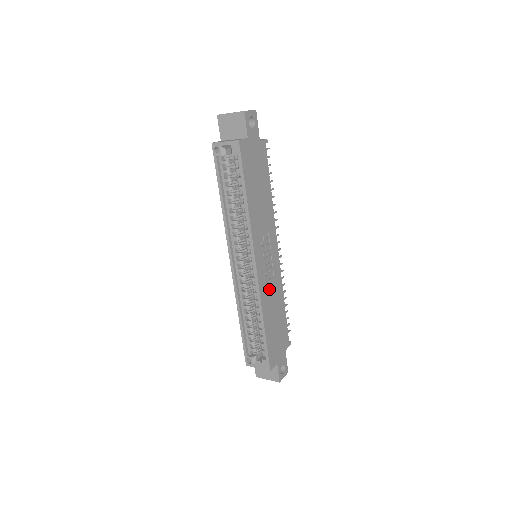
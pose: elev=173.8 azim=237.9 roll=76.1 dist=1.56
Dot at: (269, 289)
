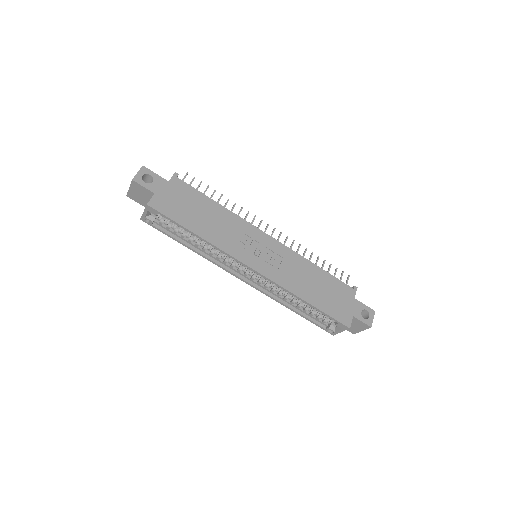
Dot at: (287, 272)
